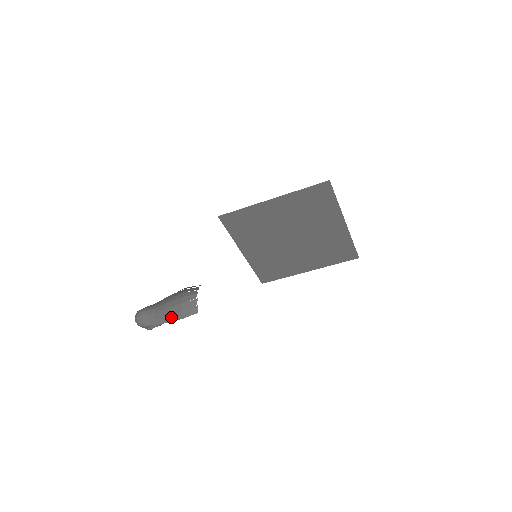
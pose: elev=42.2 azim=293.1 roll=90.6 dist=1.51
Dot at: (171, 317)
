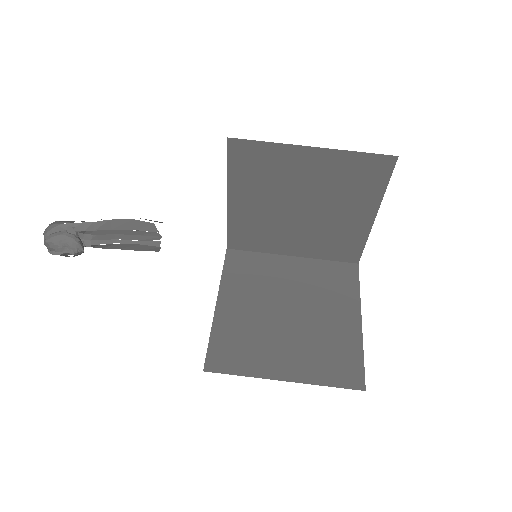
Dot at: occluded
